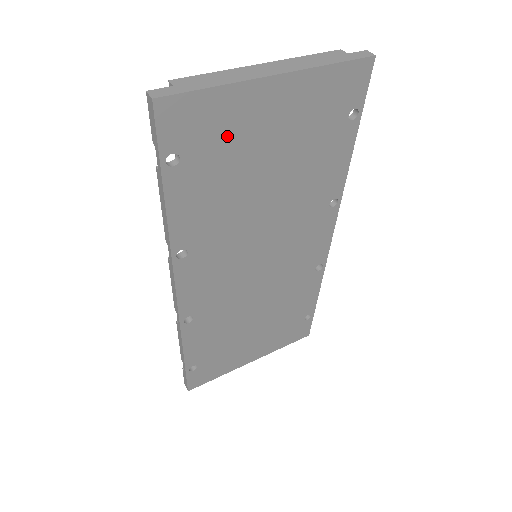
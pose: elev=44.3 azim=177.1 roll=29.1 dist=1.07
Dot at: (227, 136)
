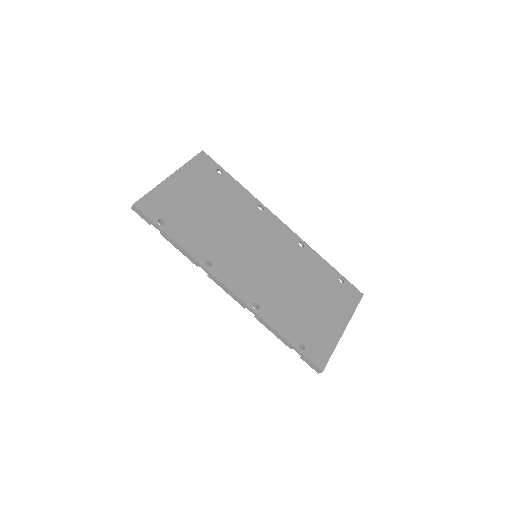
Dot at: (174, 204)
